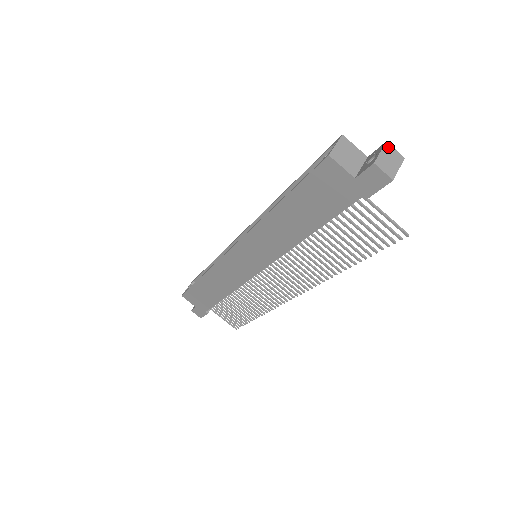
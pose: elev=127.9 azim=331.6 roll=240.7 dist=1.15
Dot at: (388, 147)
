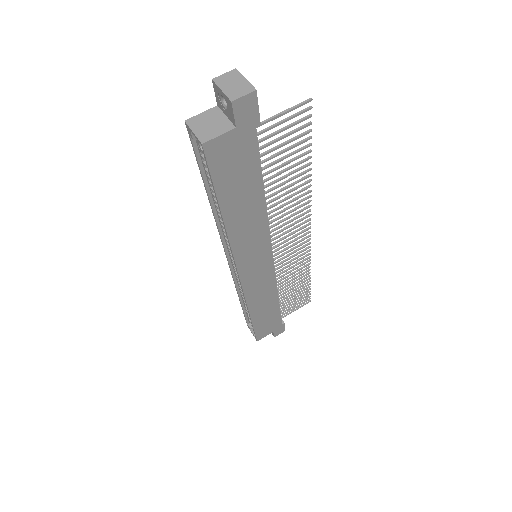
Dot at: (219, 80)
